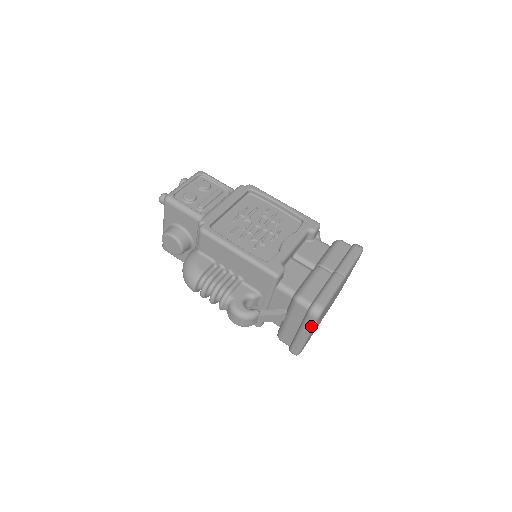
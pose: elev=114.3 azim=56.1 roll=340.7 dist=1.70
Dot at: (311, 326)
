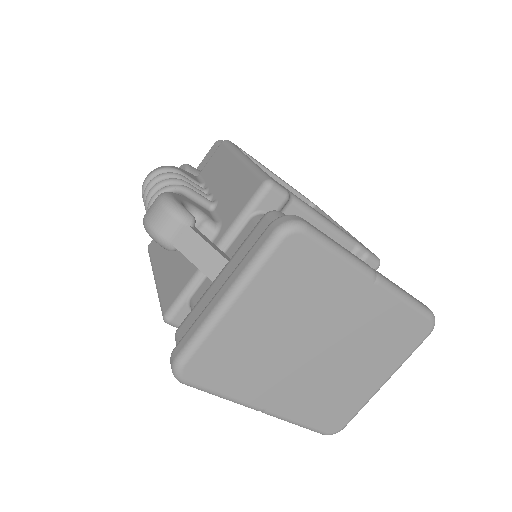
Dot at: (255, 257)
